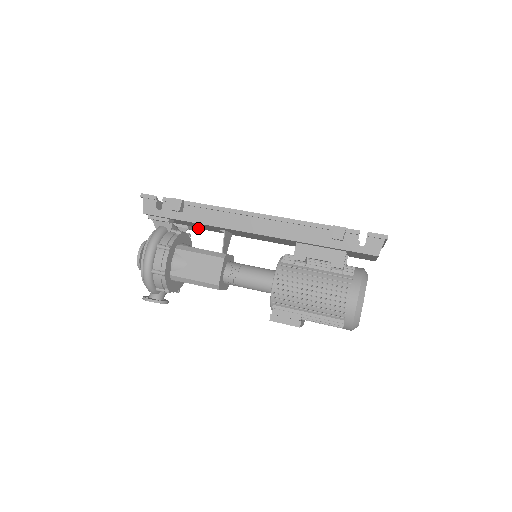
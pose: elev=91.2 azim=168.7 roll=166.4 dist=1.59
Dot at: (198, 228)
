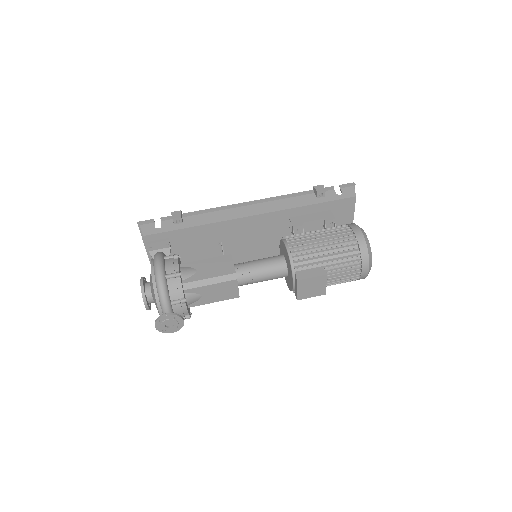
Dot at: occluded
